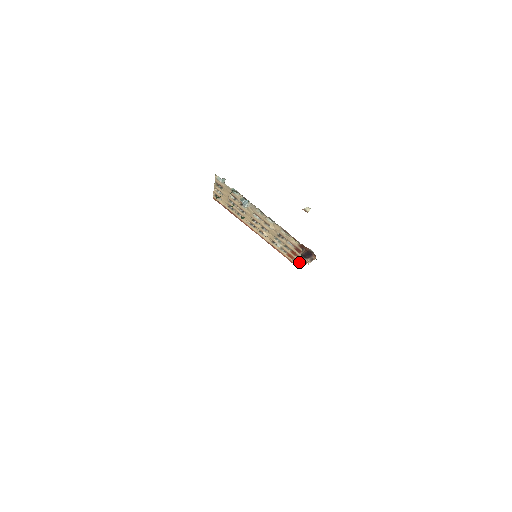
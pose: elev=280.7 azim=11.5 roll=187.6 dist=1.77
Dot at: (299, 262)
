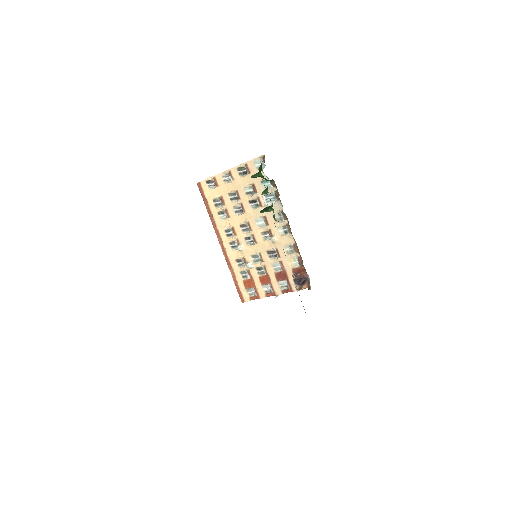
Dot at: (256, 293)
